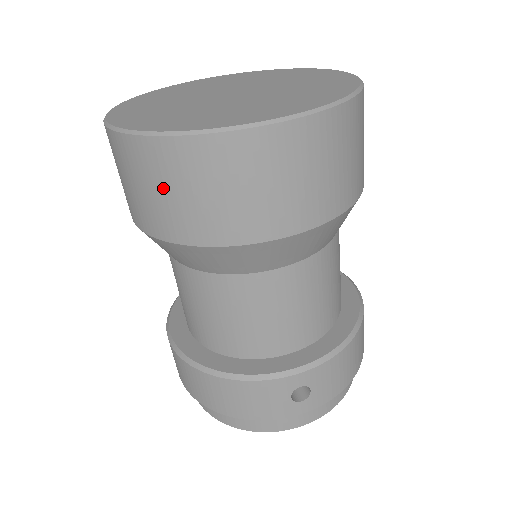
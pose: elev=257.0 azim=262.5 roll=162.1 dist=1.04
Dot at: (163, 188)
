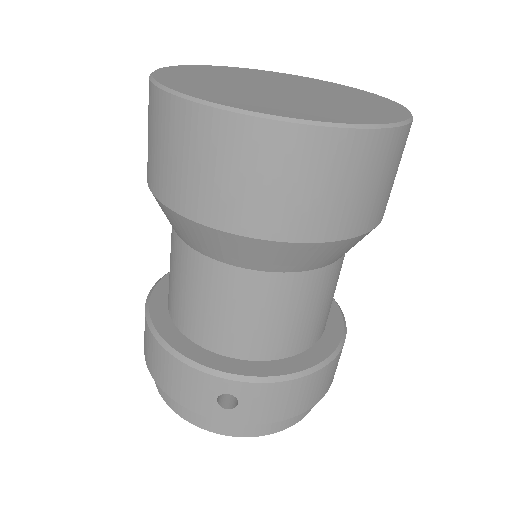
Dot at: (163, 145)
